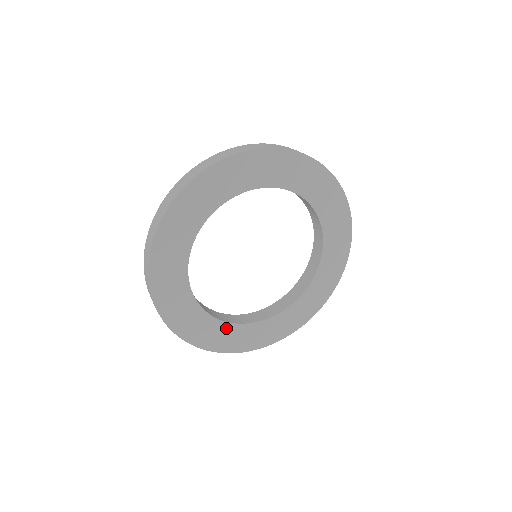
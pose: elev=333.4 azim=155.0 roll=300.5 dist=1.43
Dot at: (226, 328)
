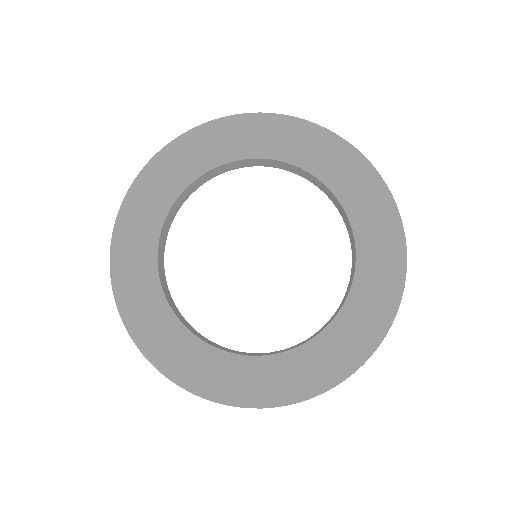
Dot at: (150, 275)
